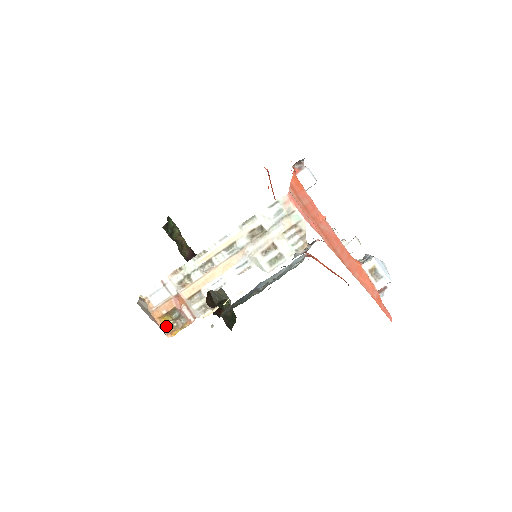
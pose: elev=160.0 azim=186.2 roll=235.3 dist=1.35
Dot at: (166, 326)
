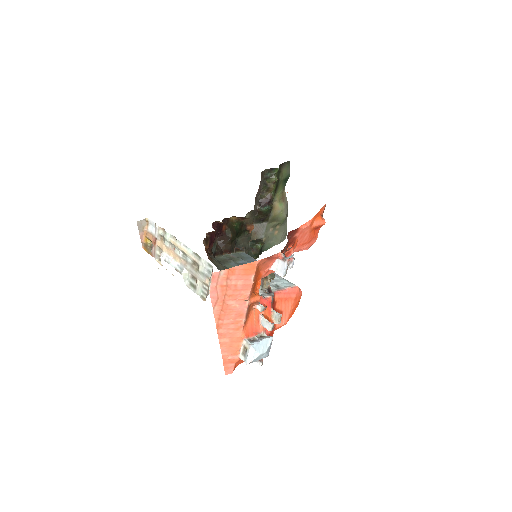
Dot at: (146, 243)
